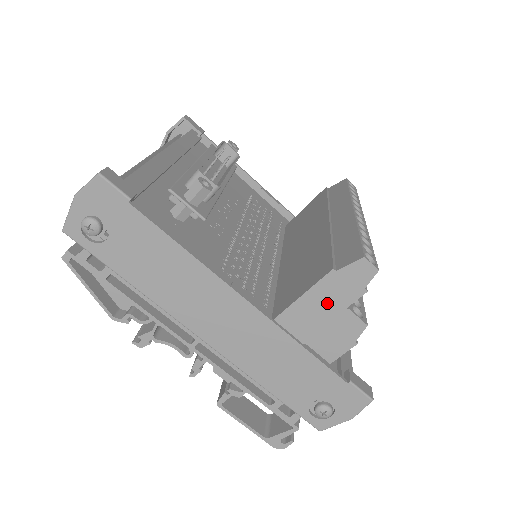
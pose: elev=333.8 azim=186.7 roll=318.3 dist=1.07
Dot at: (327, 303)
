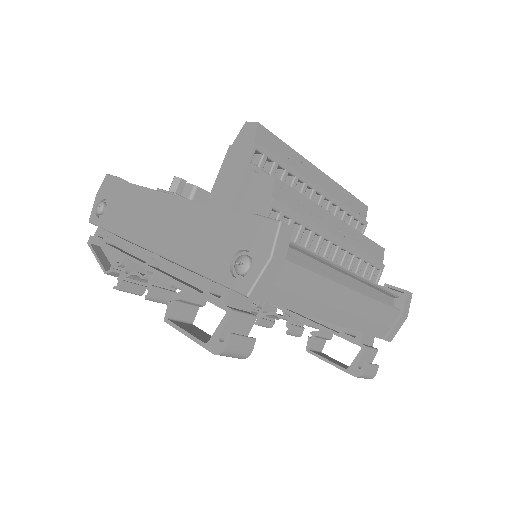
Dot at: (233, 173)
